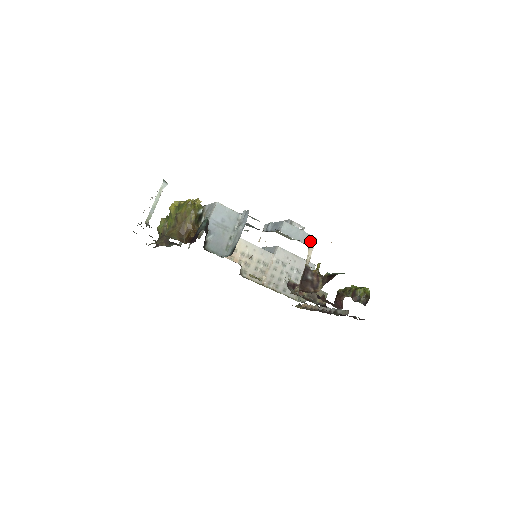
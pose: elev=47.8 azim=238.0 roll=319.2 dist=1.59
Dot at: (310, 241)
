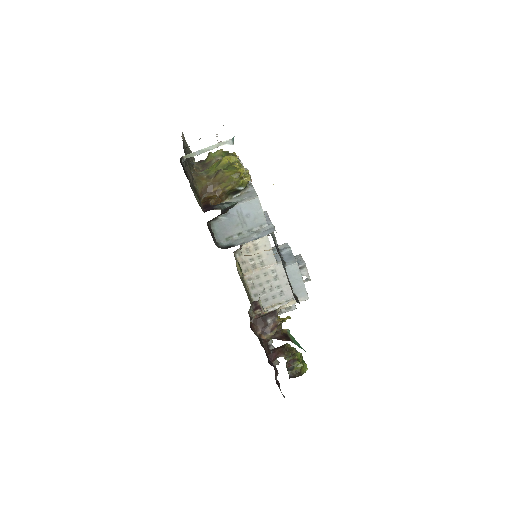
Dot at: (301, 295)
